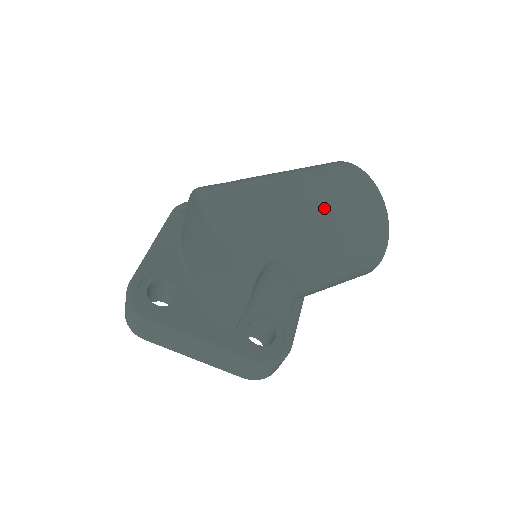
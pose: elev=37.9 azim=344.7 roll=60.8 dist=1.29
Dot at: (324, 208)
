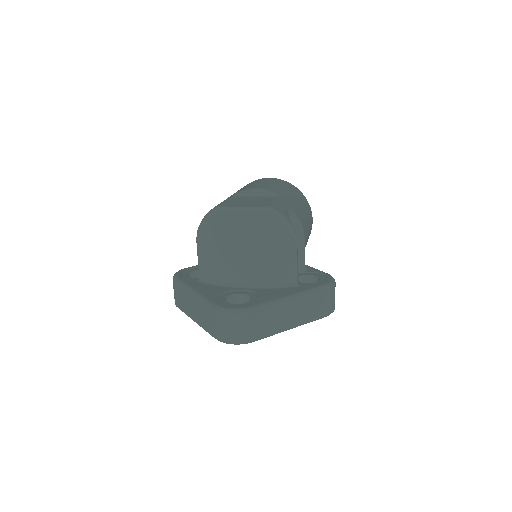
Dot at: (274, 188)
